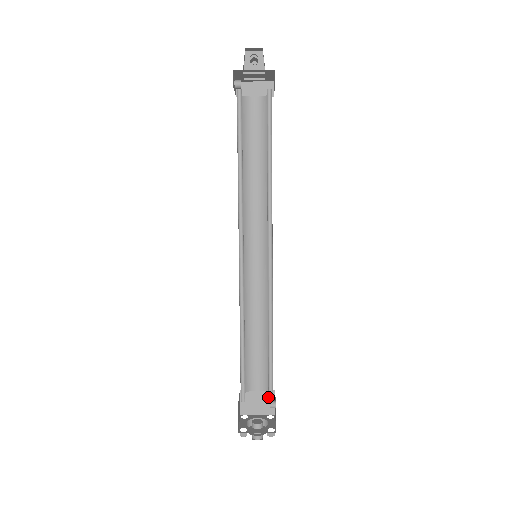
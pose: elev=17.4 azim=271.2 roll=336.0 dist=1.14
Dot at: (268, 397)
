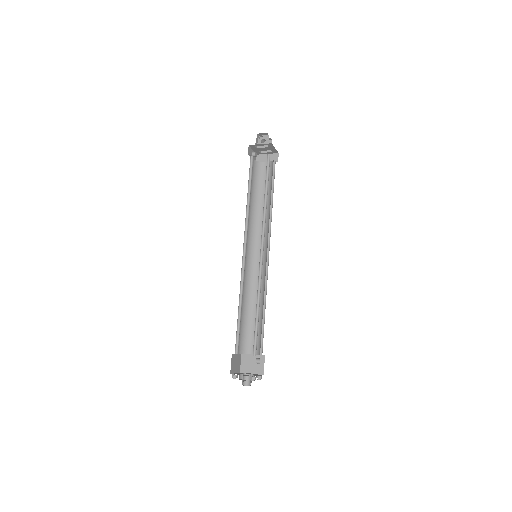
Dot at: (253, 351)
